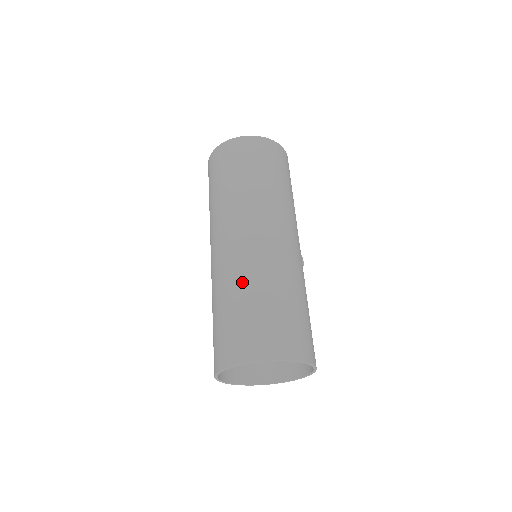
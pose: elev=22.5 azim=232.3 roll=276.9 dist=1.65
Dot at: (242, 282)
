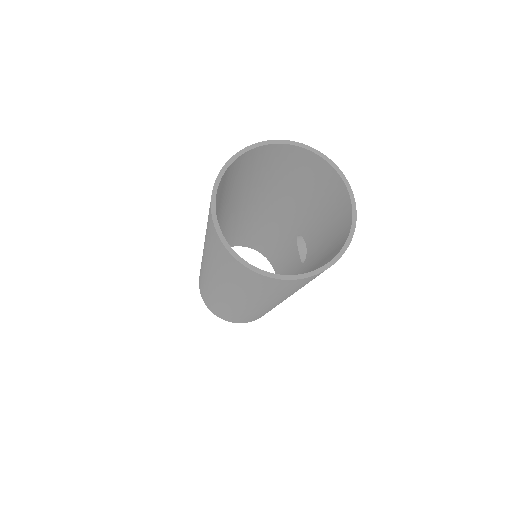
Dot at: (213, 300)
